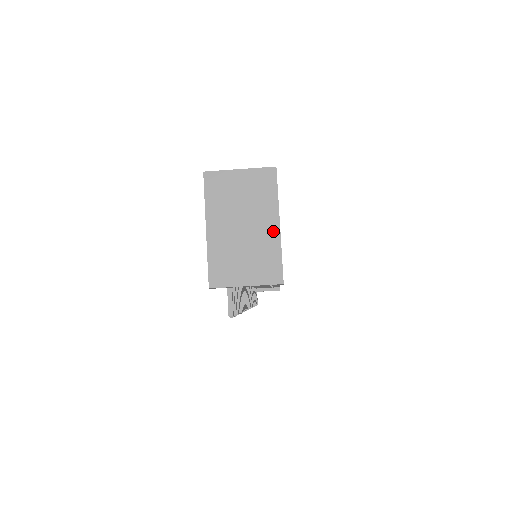
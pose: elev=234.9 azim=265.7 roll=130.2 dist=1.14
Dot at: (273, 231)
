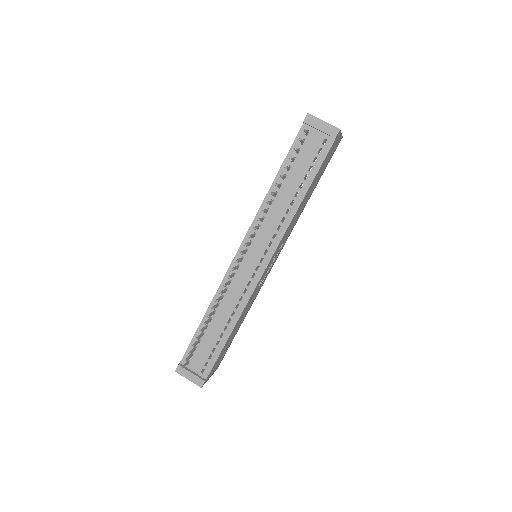
Dot at: occluded
